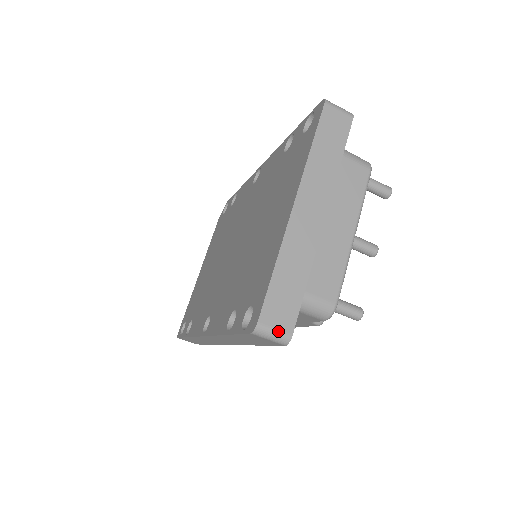
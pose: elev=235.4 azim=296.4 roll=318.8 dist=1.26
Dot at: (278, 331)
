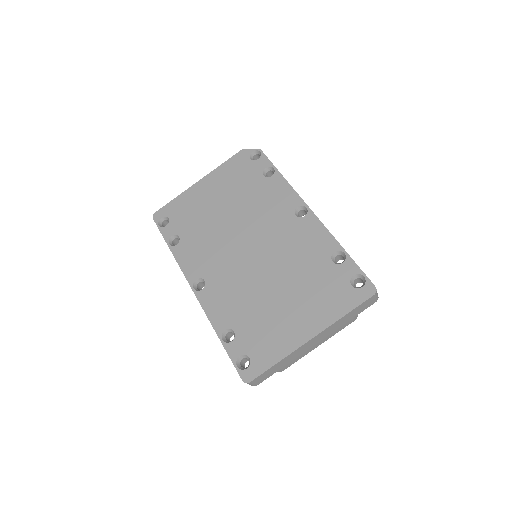
Dot at: (254, 384)
